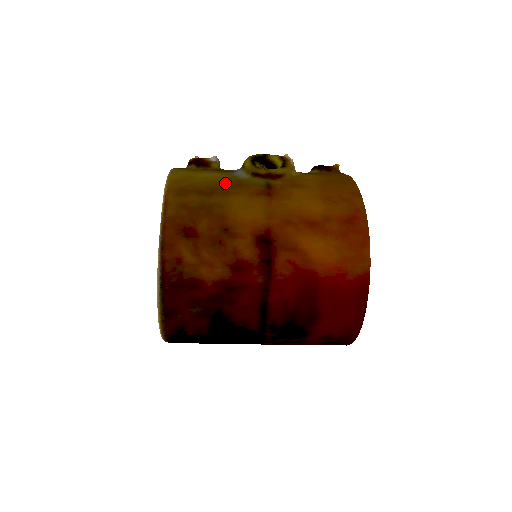
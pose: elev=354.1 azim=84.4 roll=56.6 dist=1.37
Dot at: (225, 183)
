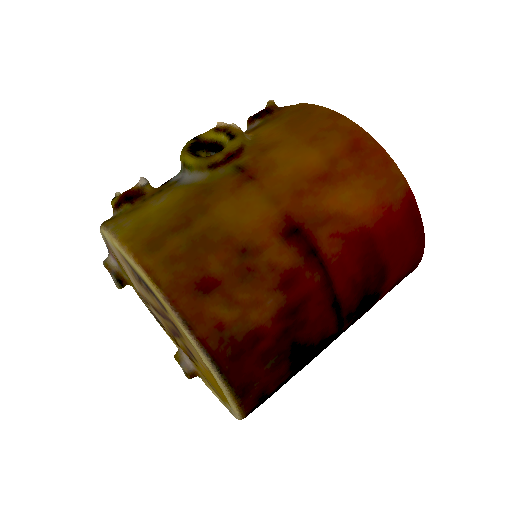
Dot at: (190, 199)
